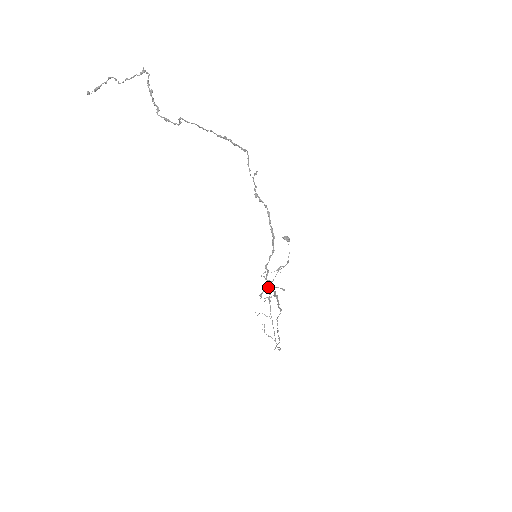
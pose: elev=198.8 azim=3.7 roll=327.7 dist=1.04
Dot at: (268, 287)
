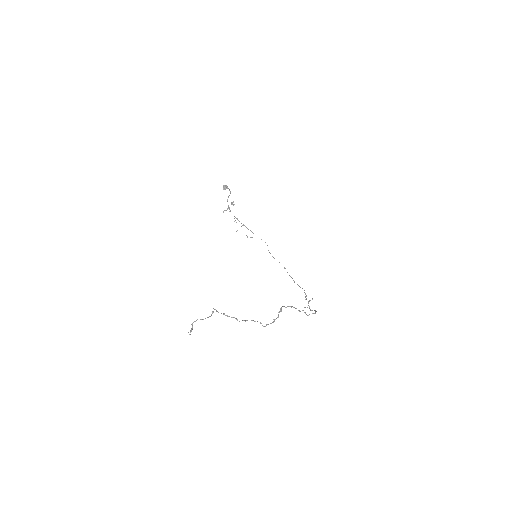
Dot at: occluded
